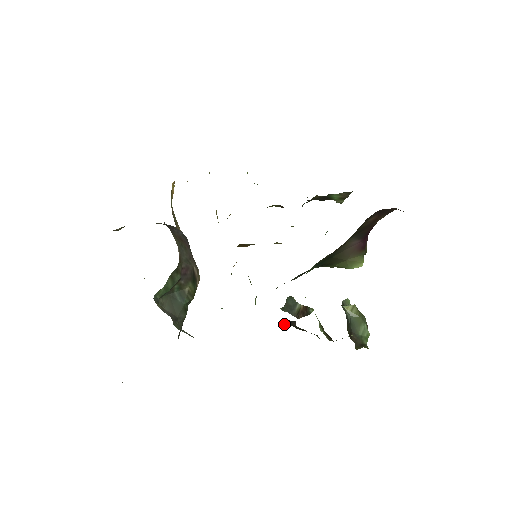
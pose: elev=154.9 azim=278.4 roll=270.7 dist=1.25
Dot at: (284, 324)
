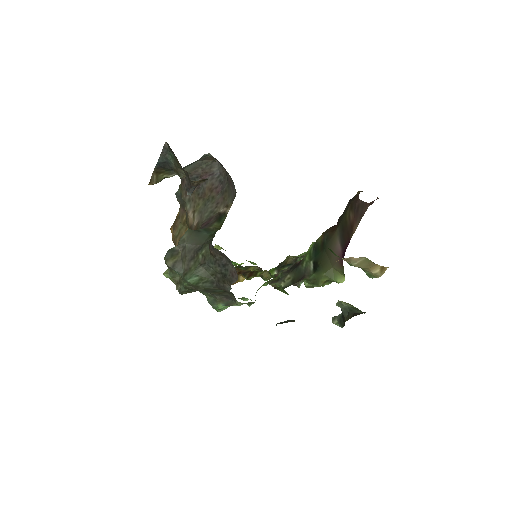
Dot at: occluded
